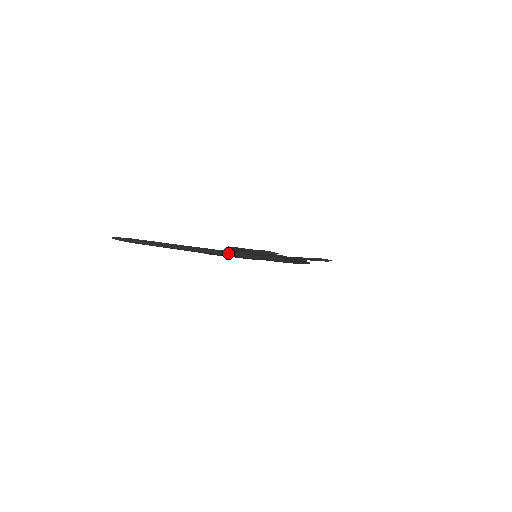
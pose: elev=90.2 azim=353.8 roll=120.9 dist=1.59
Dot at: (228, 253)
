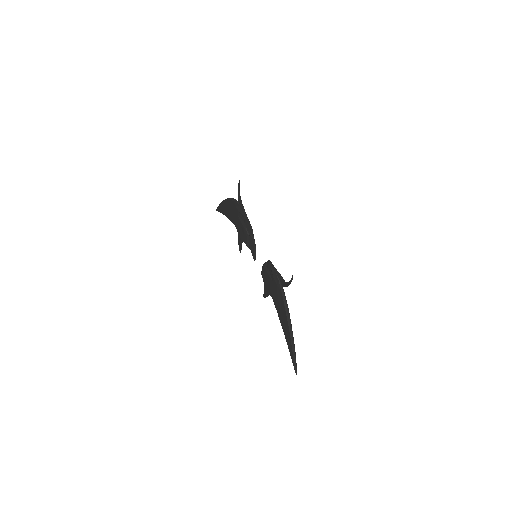
Dot at: (231, 198)
